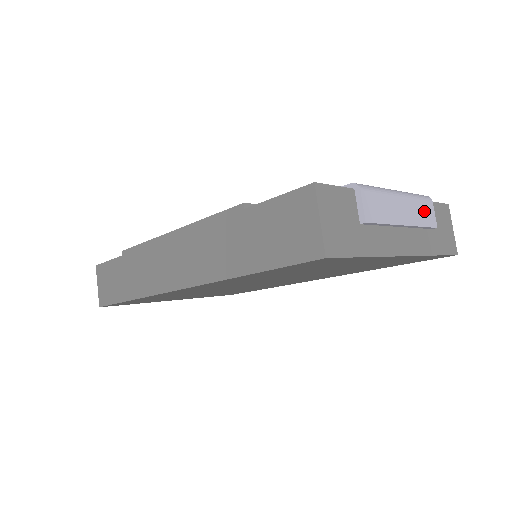
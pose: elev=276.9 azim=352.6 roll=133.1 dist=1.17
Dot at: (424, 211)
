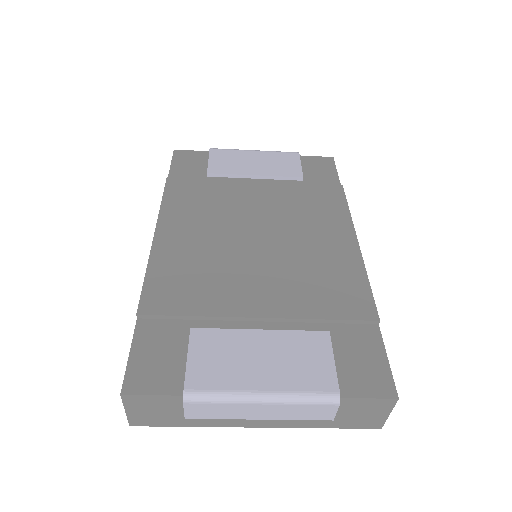
Dot at: (311, 411)
